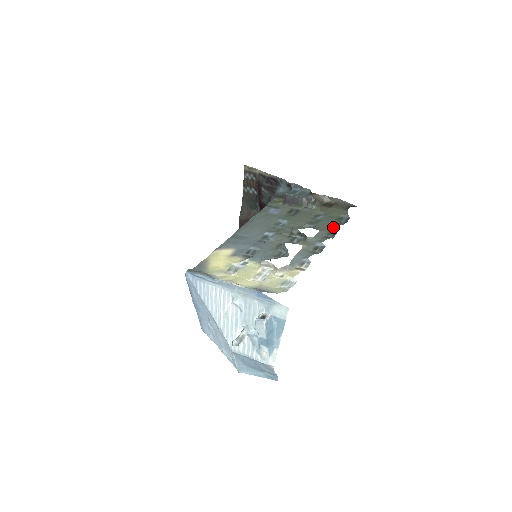
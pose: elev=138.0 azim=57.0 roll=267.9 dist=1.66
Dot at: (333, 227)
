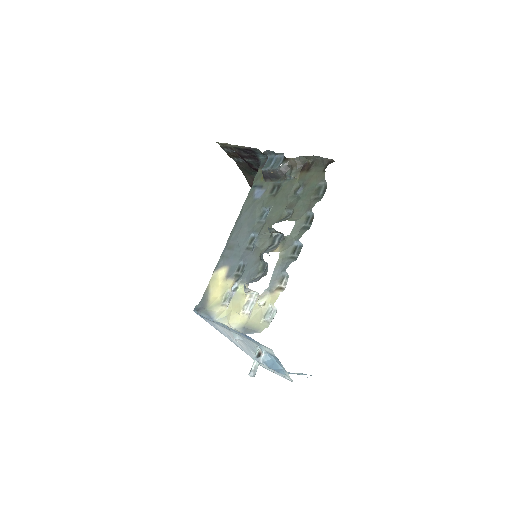
Dot at: (309, 209)
